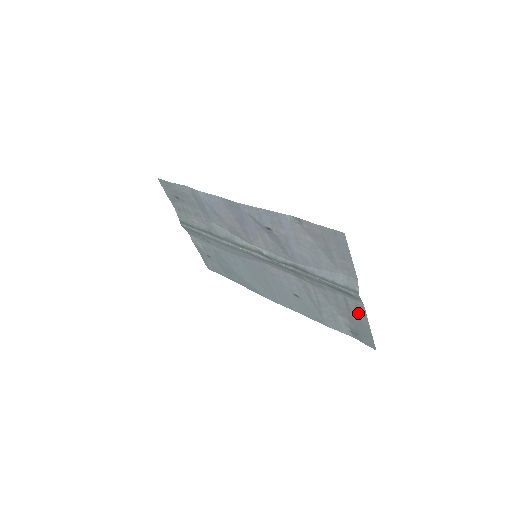
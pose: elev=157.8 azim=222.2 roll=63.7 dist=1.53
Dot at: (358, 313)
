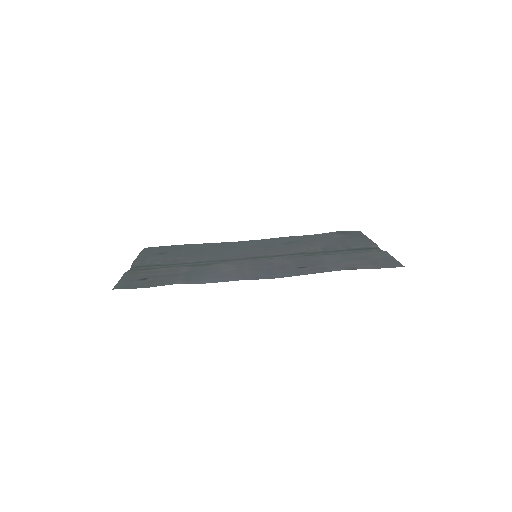
Dot at: (363, 241)
